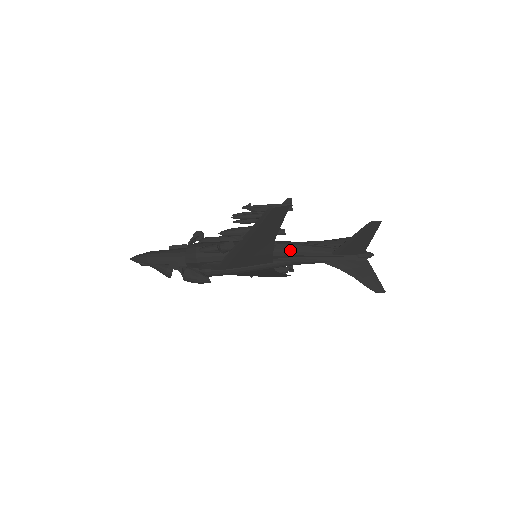
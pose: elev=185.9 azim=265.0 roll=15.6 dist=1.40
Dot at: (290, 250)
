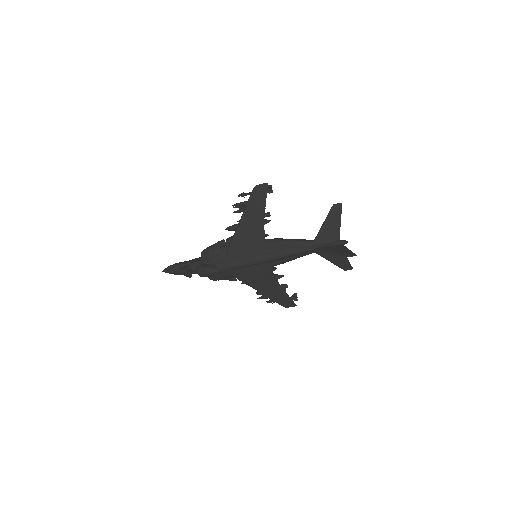
Dot at: (279, 241)
